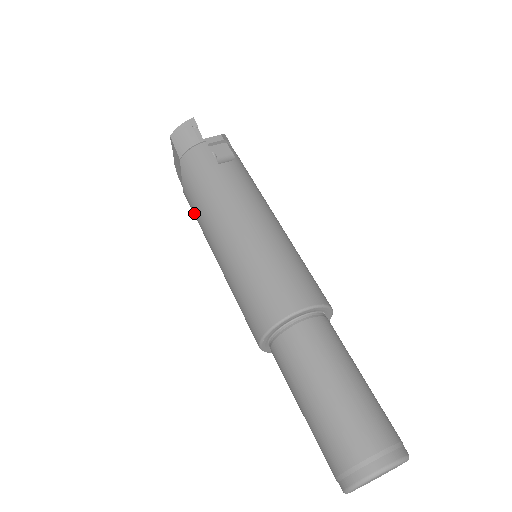
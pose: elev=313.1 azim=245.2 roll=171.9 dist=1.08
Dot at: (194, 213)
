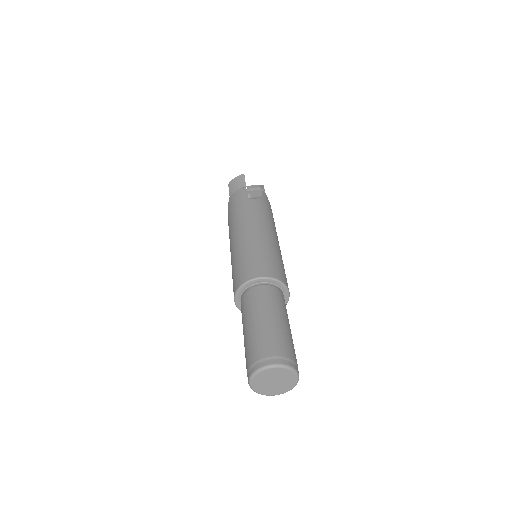
Dot at: occluded
